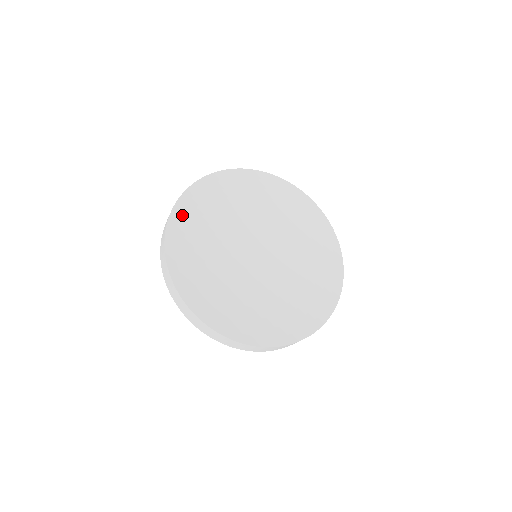
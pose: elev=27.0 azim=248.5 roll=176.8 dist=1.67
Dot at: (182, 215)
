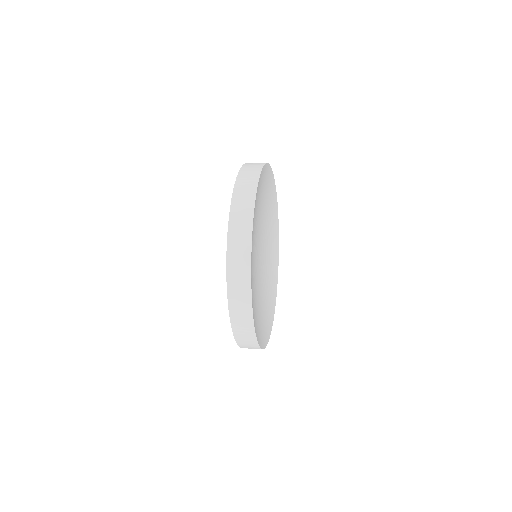
Dot at: occluded
